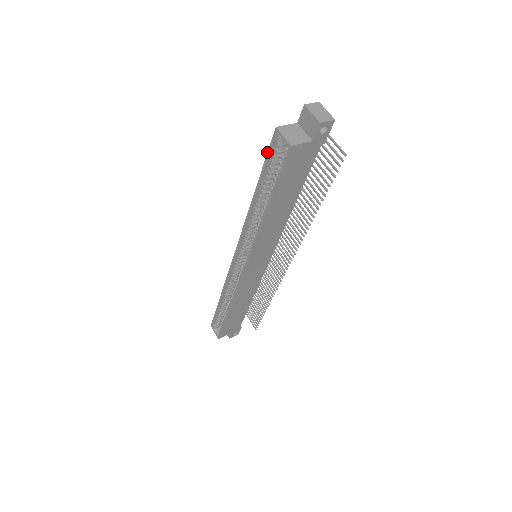
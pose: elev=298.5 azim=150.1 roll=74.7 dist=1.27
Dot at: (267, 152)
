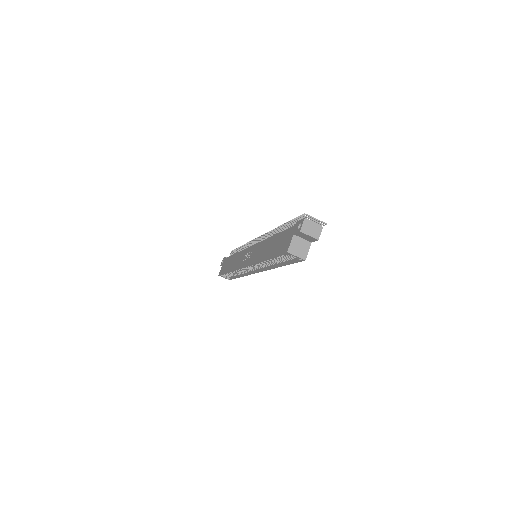
Dot at: (278, 255)
